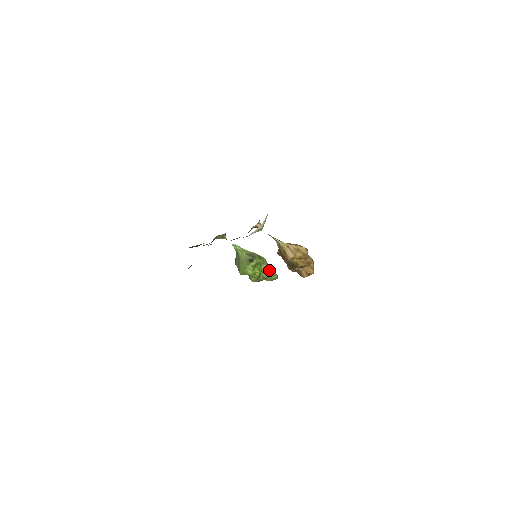
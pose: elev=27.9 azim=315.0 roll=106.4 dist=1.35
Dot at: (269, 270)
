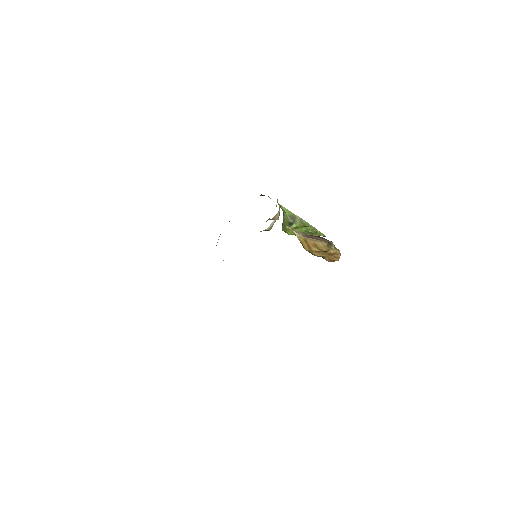
Dot at: (312, 232)
